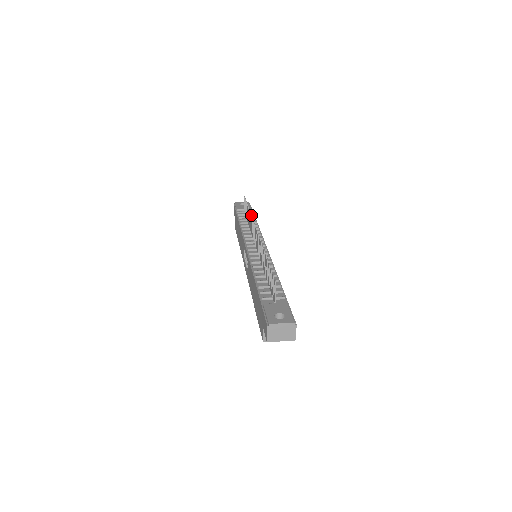
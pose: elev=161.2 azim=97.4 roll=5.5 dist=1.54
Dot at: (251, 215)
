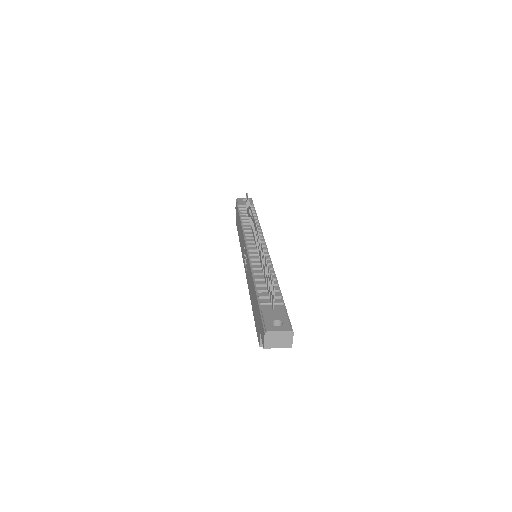
Dot at: (253, 214)
